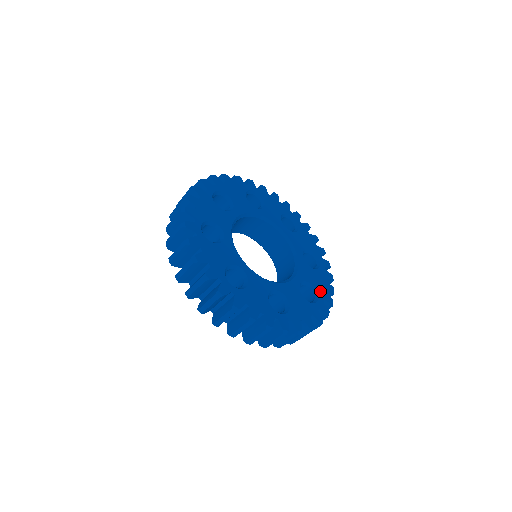
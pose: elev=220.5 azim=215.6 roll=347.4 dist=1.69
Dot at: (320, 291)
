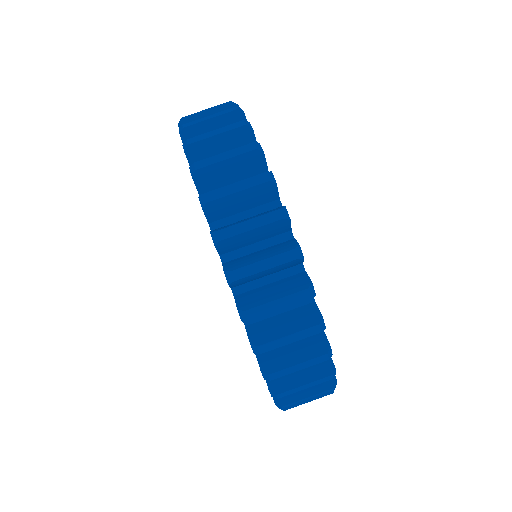
Dot at: occluded
